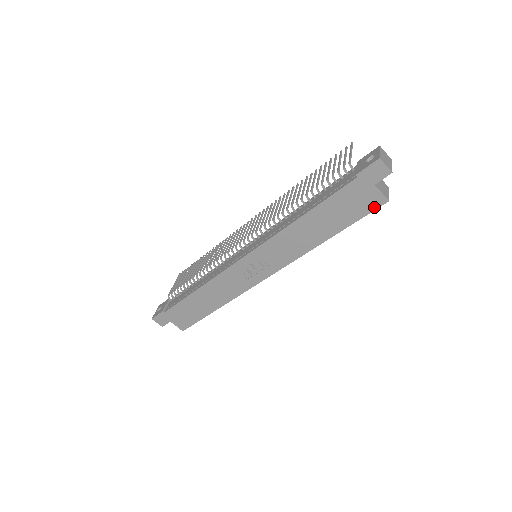
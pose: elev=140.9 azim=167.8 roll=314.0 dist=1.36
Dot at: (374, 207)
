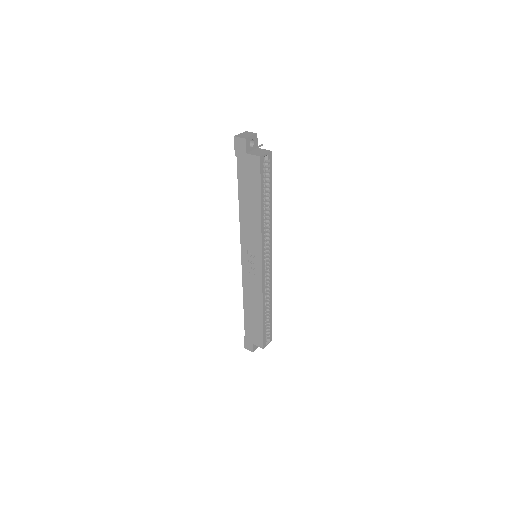
Dot at: (258, 167)
